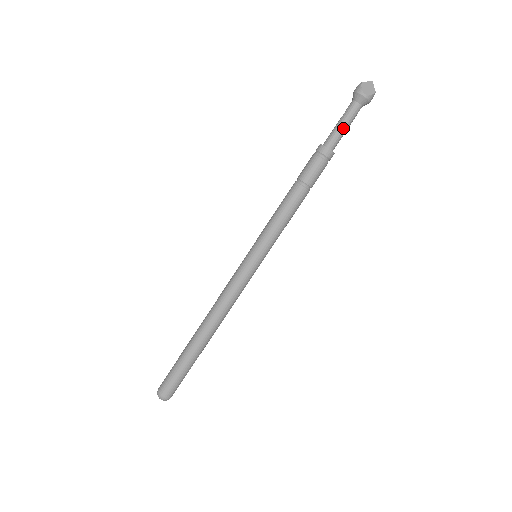
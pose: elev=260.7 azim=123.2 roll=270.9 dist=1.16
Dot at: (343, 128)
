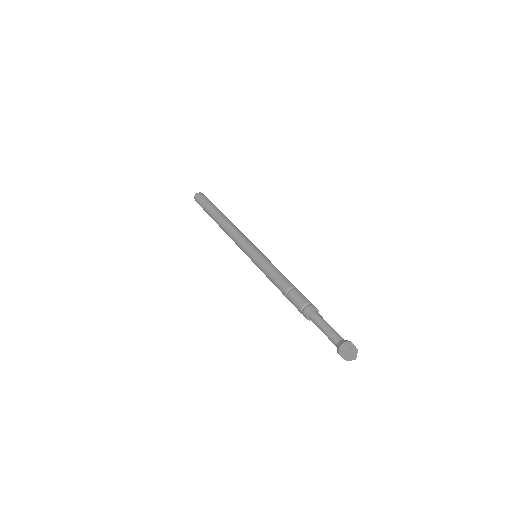
Dot at: (321, 330)
